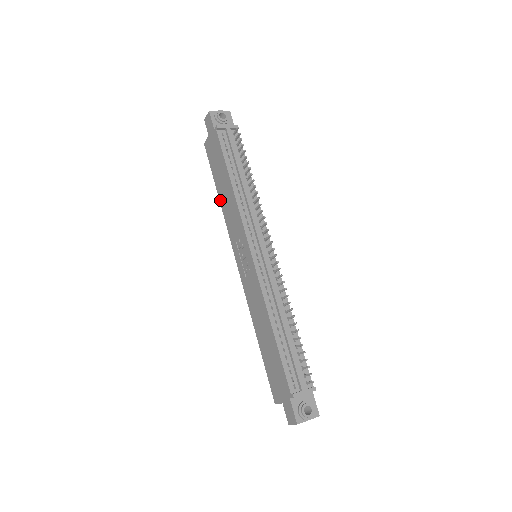
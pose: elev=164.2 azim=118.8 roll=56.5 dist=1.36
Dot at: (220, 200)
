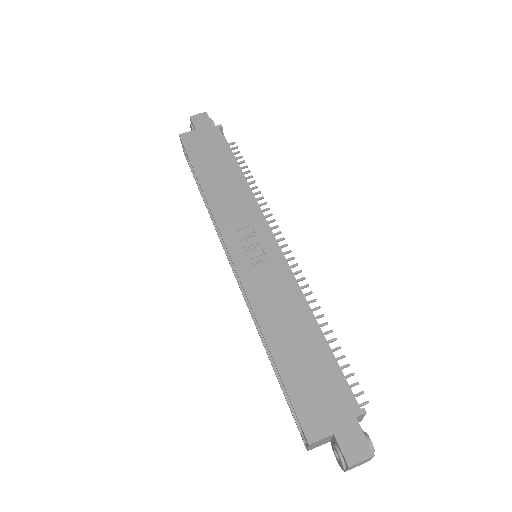
Dot at: (204, 187)
